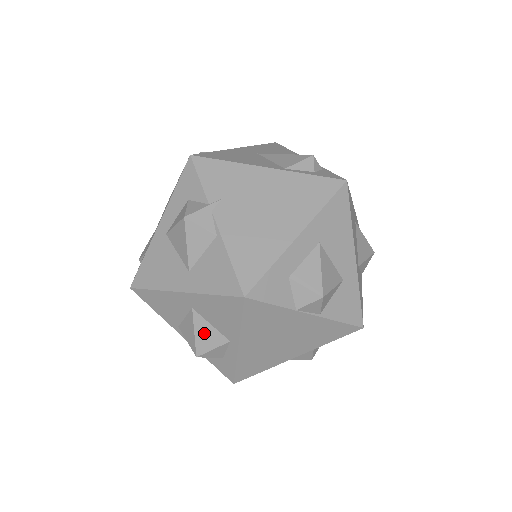
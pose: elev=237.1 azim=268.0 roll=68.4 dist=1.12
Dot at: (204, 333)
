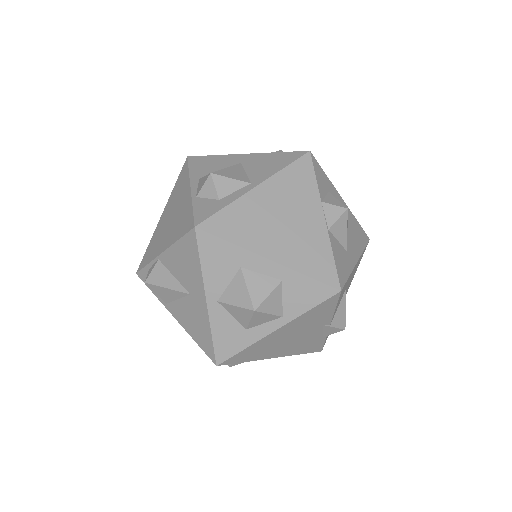
Dot at: (235, 171)
